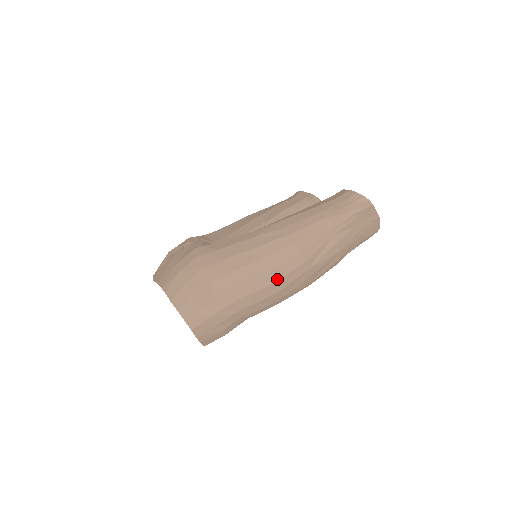
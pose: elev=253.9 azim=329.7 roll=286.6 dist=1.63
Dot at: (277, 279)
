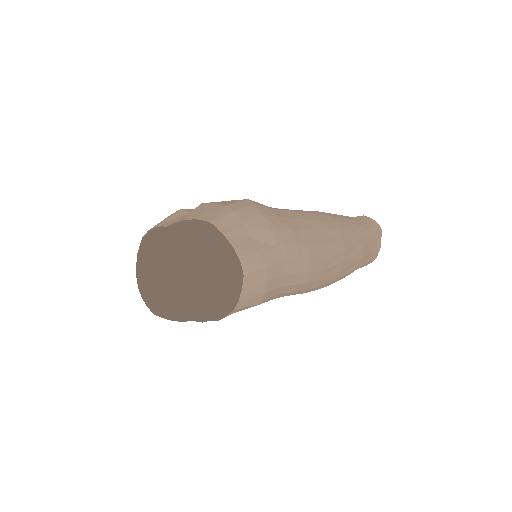
Dot at: (326, 256)
